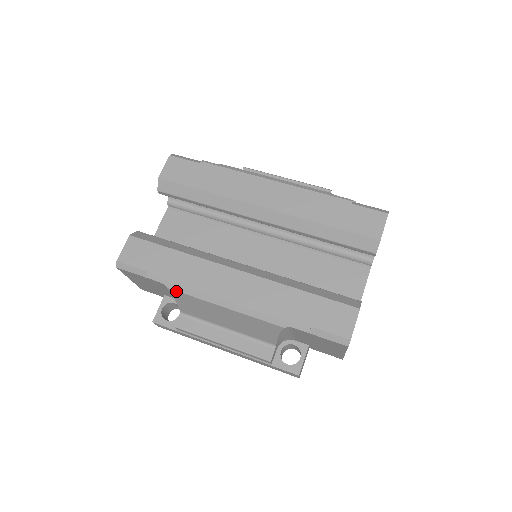
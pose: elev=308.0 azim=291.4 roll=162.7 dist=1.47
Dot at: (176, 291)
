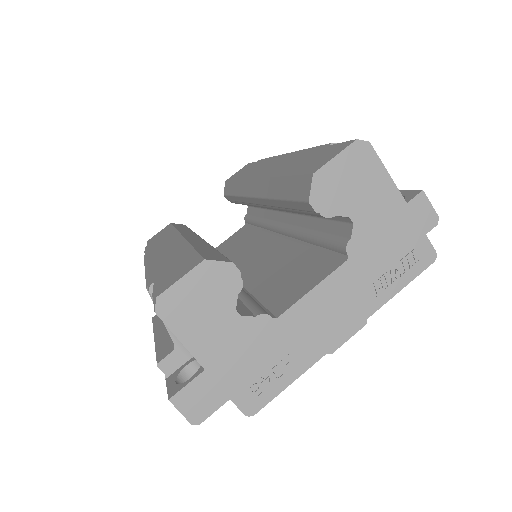
Dot at: occluded
